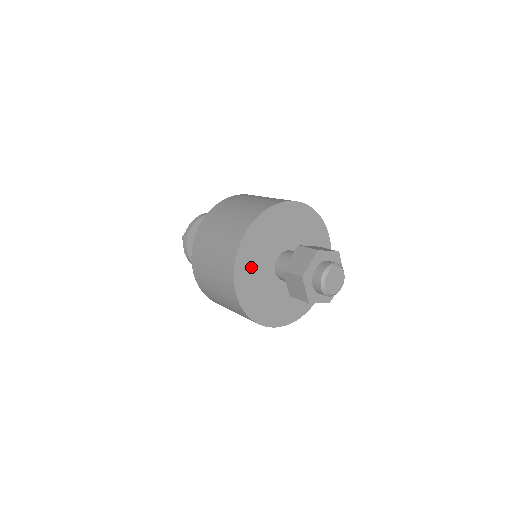
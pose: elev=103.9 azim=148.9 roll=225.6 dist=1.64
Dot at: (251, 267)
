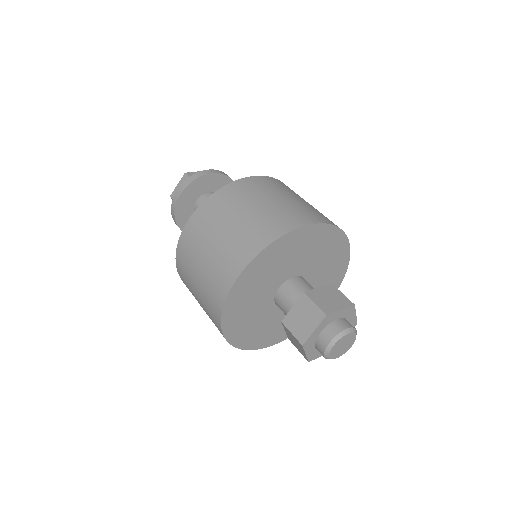
Dot at: (243, 307)
